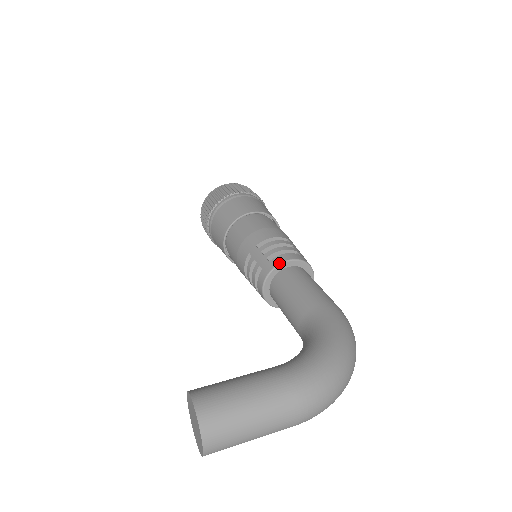
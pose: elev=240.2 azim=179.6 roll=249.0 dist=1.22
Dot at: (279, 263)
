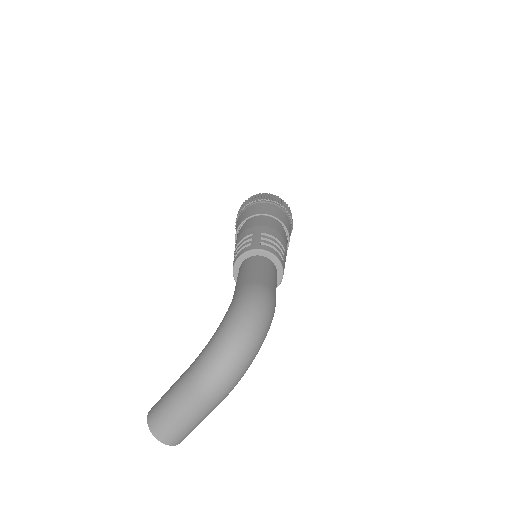
Dot at: (233, 265)
